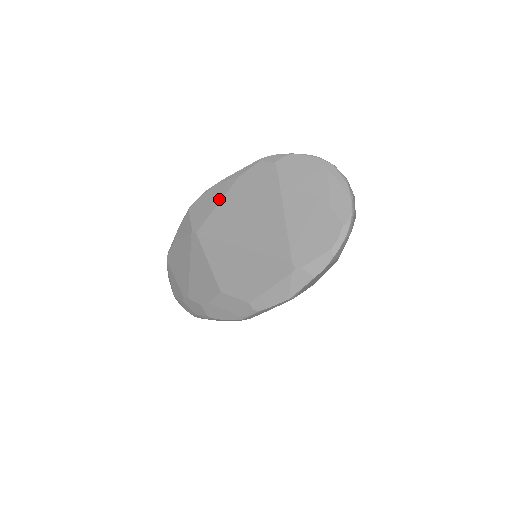
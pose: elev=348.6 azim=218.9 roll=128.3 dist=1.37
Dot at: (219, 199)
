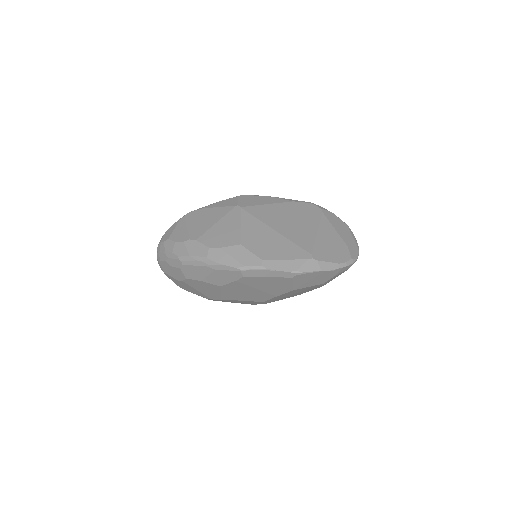
Dot at: (271, 202)
